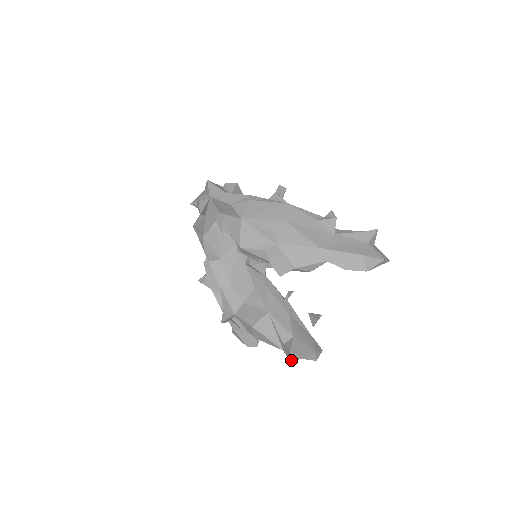
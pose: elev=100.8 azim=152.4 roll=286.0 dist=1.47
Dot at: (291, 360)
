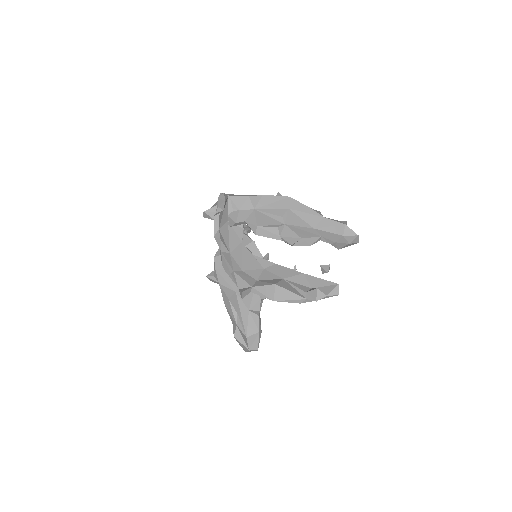
Dot at: (317, 300)
